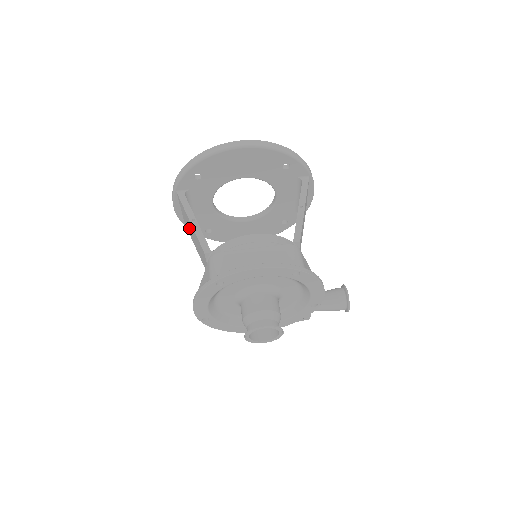
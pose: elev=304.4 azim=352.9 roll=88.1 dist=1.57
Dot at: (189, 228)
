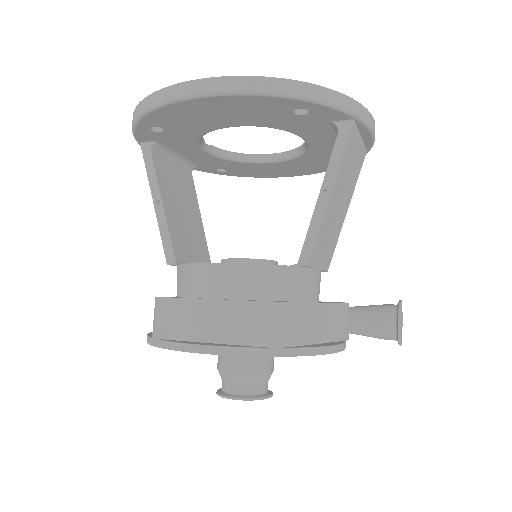
Dot at: occluded
